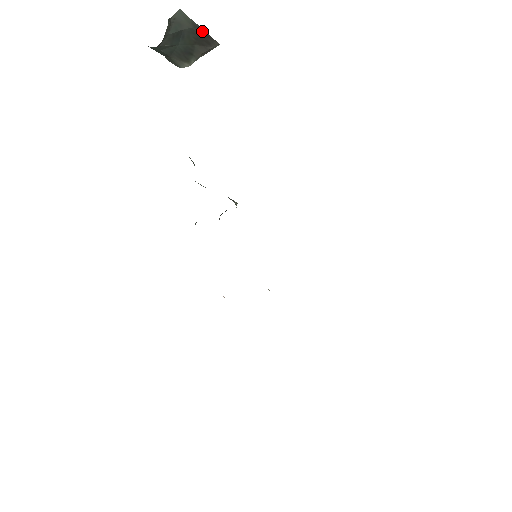
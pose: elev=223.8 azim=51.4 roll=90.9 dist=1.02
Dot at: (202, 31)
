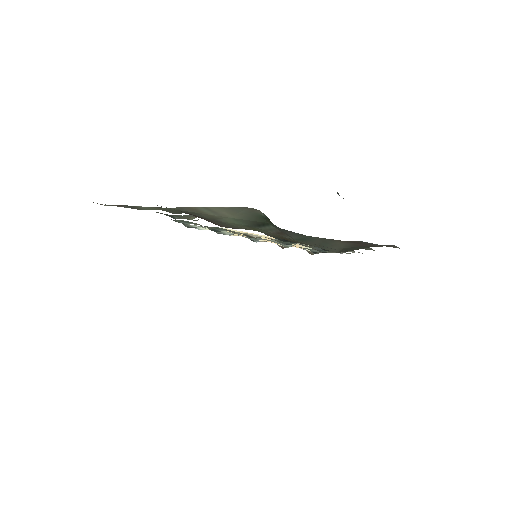
Dot at: occluded
